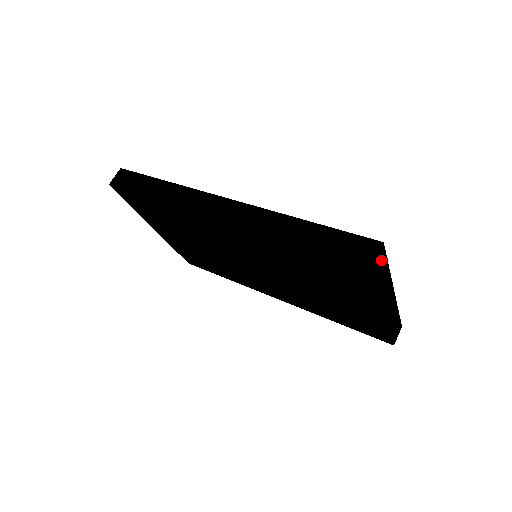
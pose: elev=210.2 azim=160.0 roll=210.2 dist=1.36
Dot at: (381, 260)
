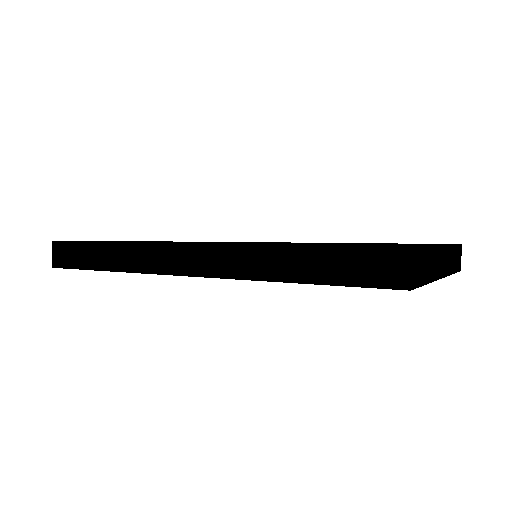
Dot at: (417, 260)
